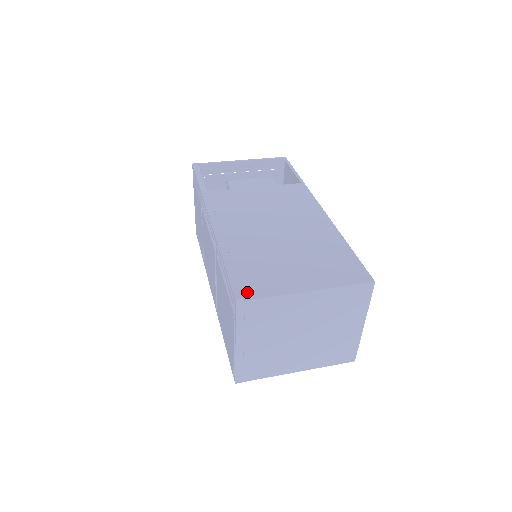
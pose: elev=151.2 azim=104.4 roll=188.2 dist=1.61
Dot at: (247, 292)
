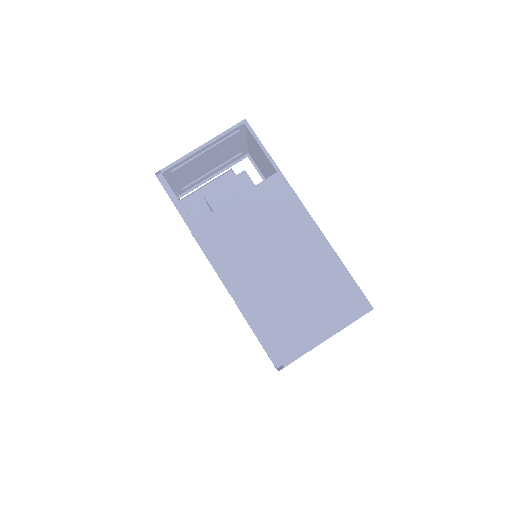
Dot at: (282, 358)
